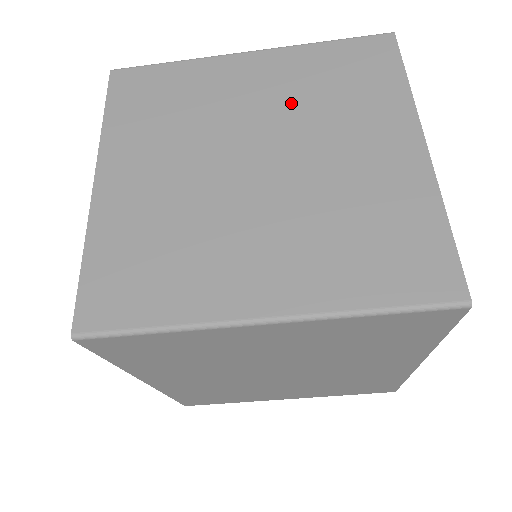
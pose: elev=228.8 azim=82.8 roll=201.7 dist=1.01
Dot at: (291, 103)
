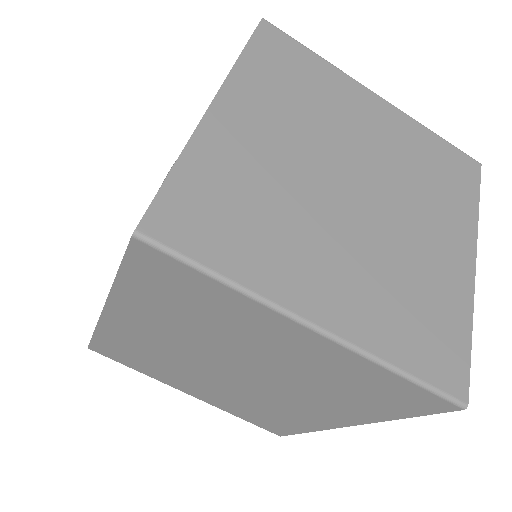
Dot at: (396, 161)
